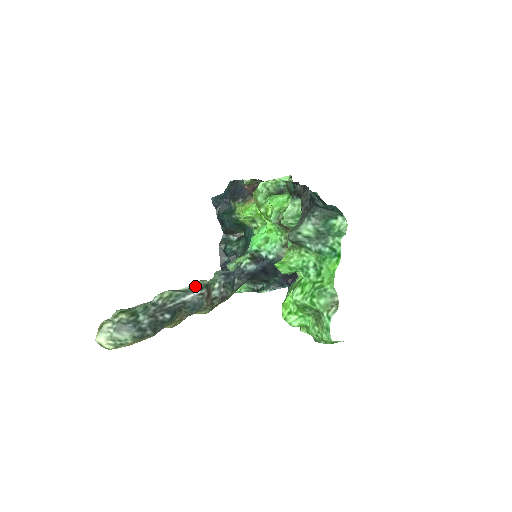
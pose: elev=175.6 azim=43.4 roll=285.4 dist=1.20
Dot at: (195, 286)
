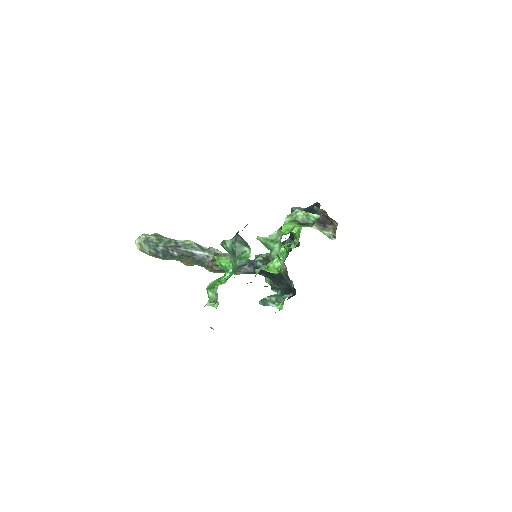
Dot at: (209, 249)
